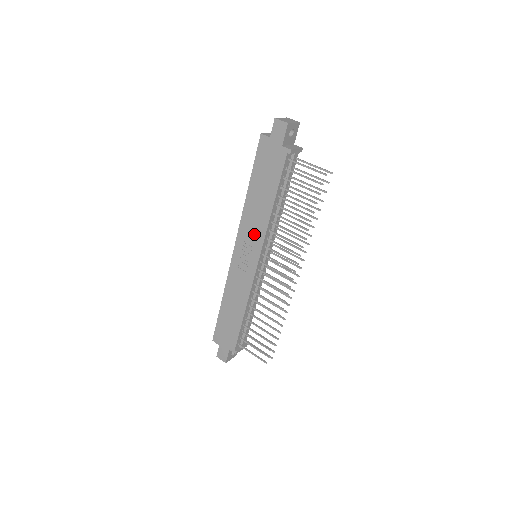
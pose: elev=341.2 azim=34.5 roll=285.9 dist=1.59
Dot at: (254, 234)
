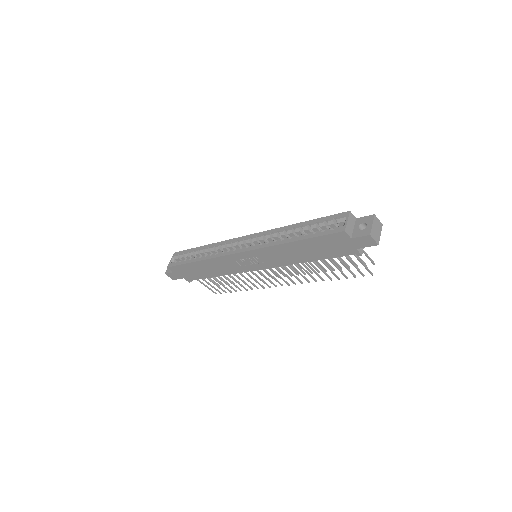
Dot at: (271, 260)
